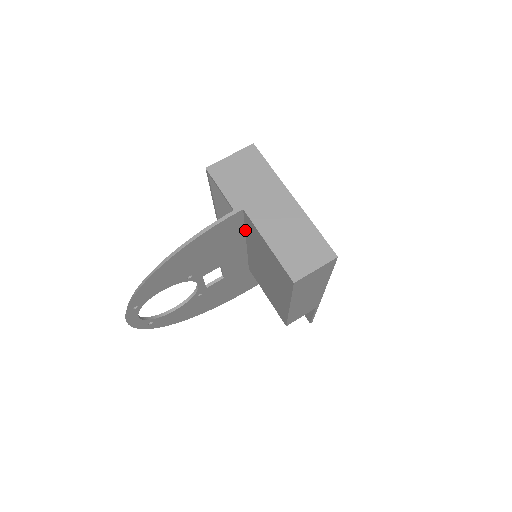
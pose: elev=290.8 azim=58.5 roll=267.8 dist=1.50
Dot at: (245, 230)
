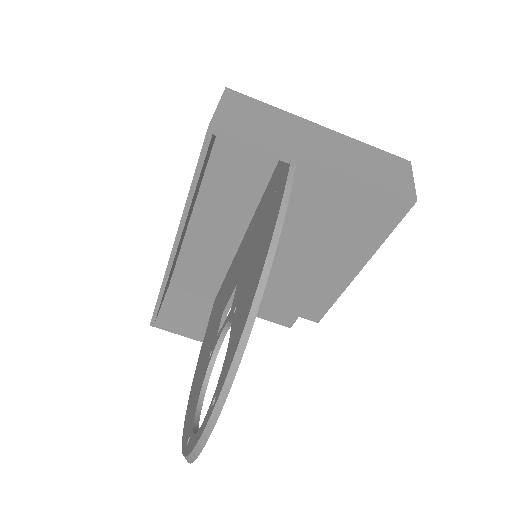
Dot at: occluded
